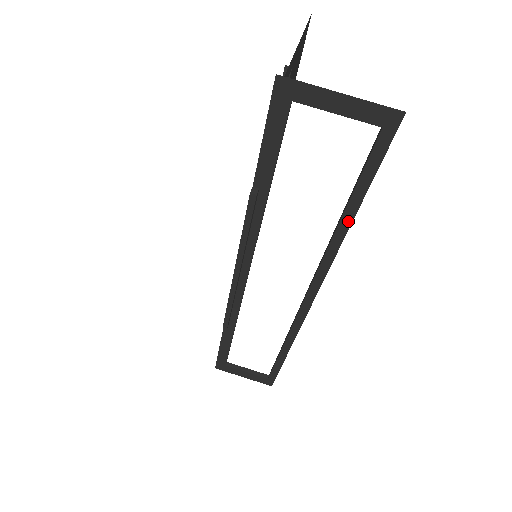
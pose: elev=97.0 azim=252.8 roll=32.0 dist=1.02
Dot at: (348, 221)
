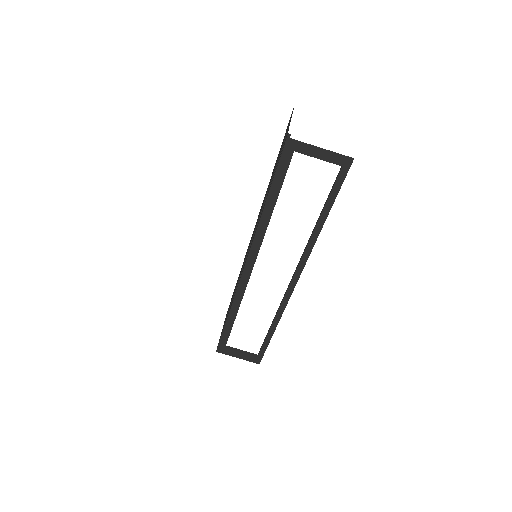
Dot at: (322, 223)
